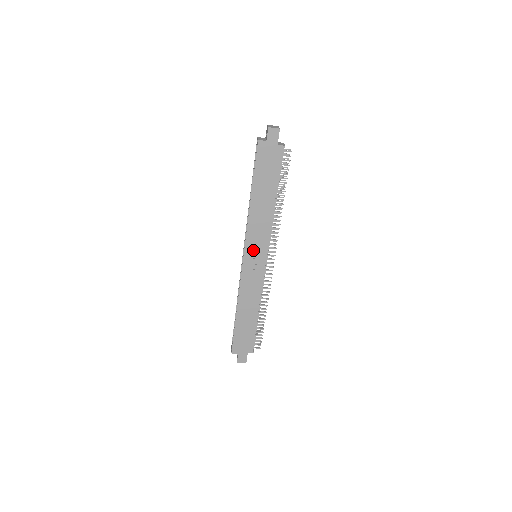
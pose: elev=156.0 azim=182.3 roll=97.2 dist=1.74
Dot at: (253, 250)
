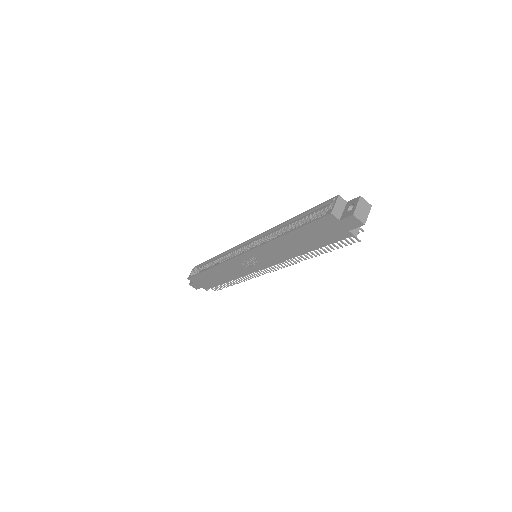
Dot at: (254, 258)
